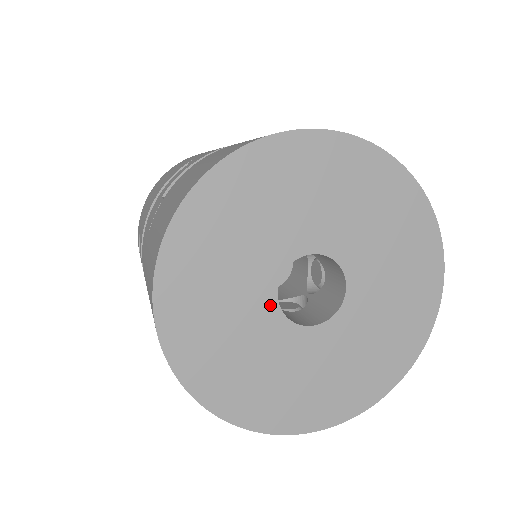
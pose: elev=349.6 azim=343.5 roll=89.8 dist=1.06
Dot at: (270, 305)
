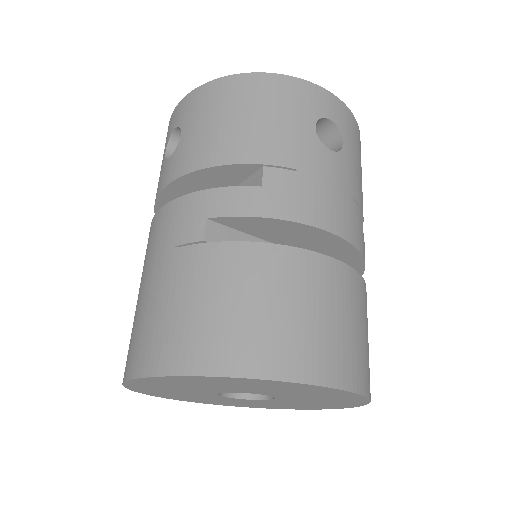
Dot at: (212, 393)
